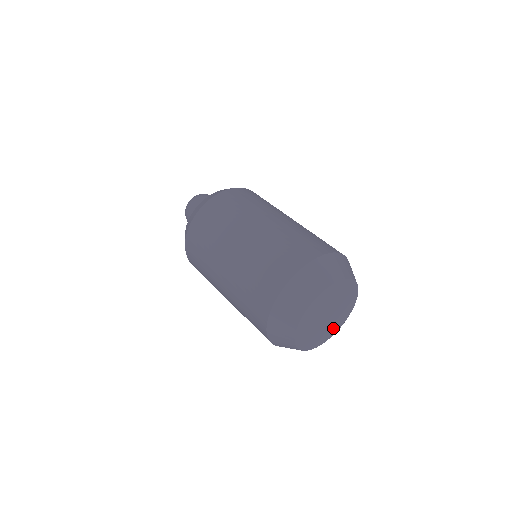
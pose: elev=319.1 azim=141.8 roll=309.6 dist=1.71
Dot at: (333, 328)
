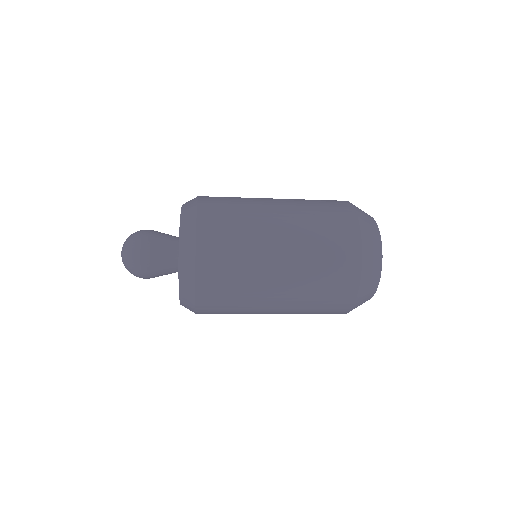
Dot at: occluded
